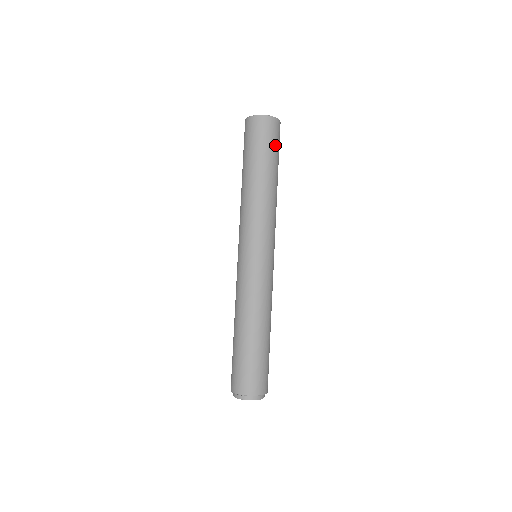
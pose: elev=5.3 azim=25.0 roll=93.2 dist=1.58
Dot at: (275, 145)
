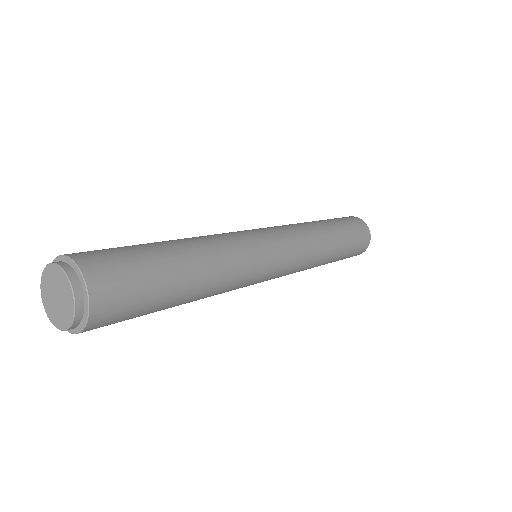
Dot at: (353, 251)
